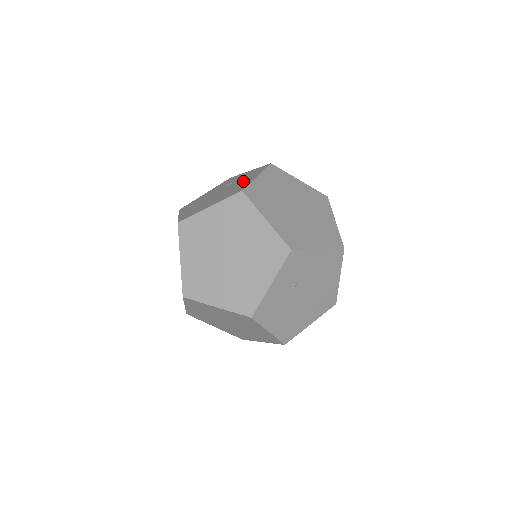
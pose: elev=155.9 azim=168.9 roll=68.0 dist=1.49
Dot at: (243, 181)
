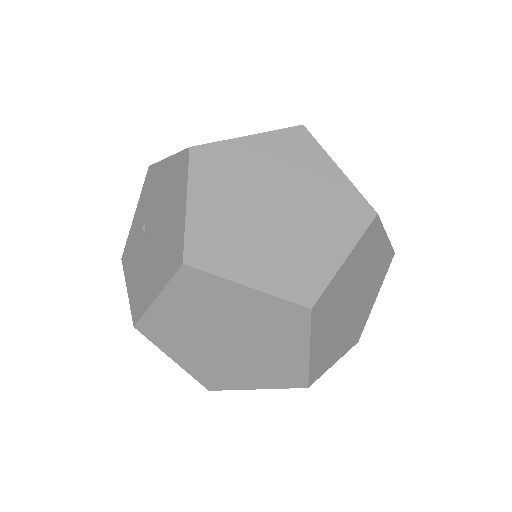
Dot at: (159, 186)
